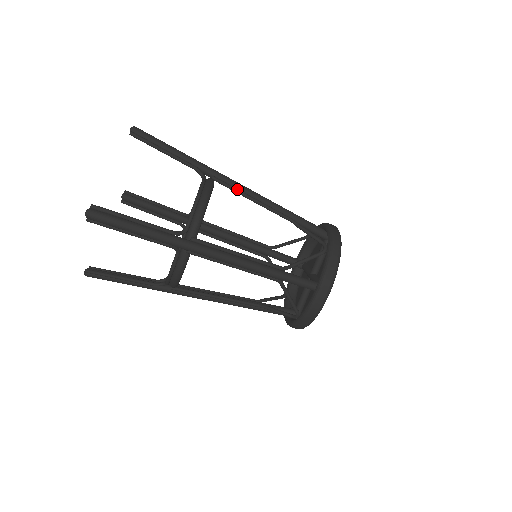
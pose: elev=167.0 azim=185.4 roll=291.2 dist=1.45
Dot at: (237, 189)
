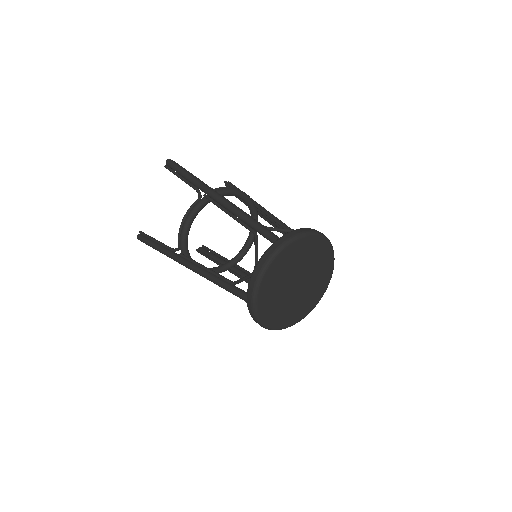
Dot at: (218, 205)
